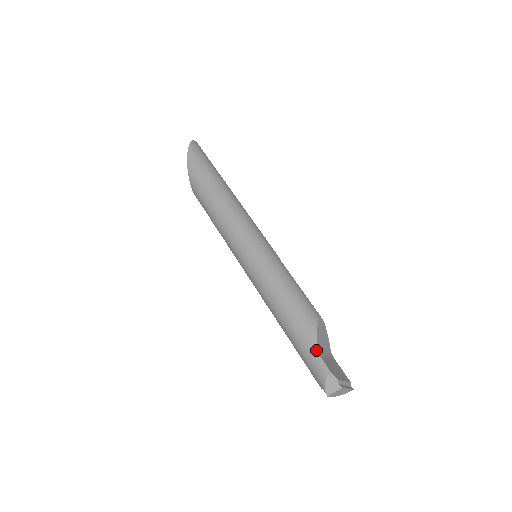
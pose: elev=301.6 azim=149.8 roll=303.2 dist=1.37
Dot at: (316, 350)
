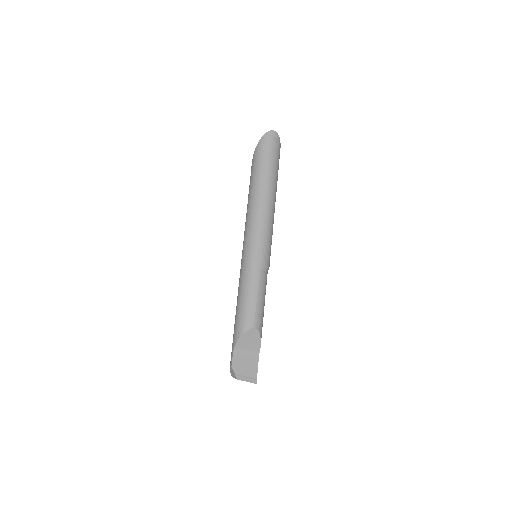
Dot at: (233, 348)
